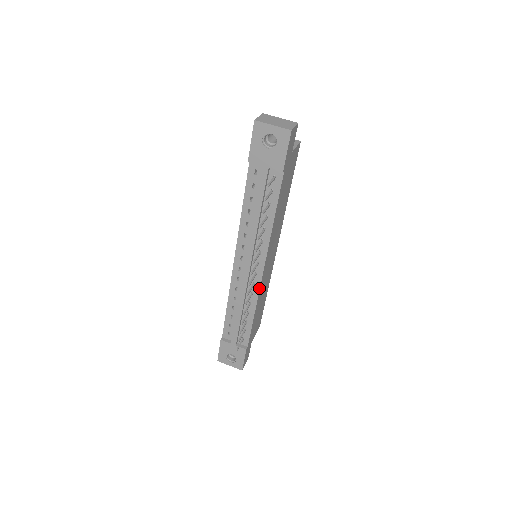
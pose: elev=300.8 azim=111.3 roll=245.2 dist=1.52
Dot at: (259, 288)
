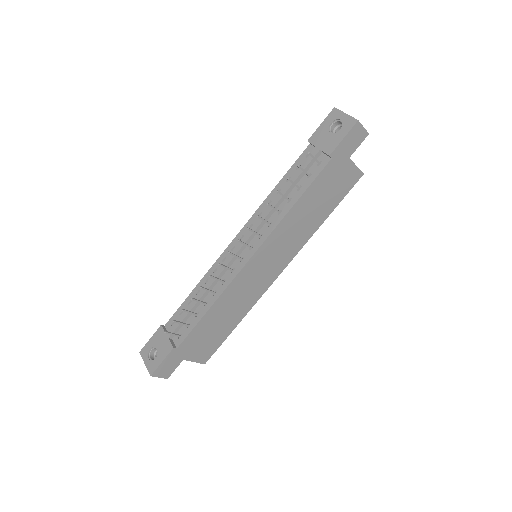
Dot at: (235, 276)
